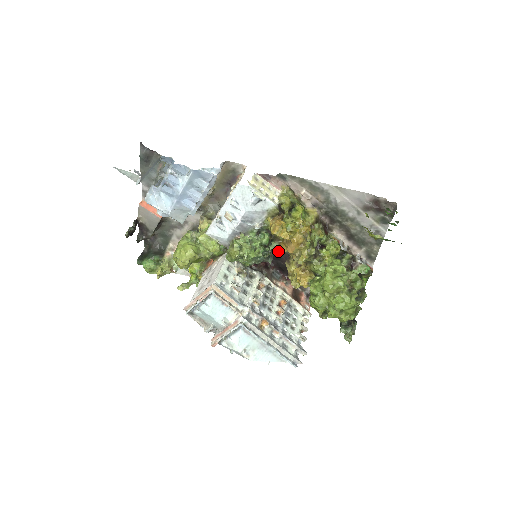
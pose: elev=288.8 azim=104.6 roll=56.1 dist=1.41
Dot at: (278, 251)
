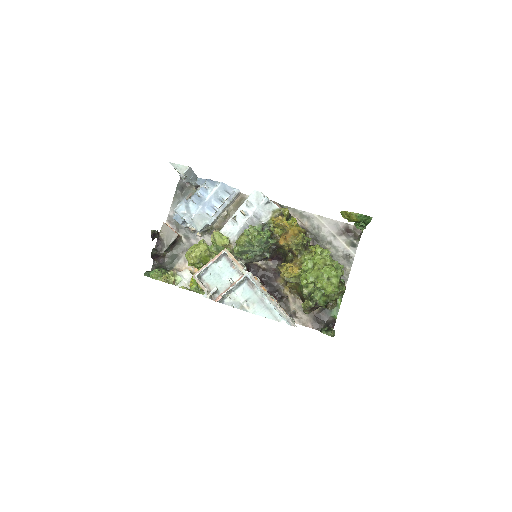
Dot at: (270, 270)
